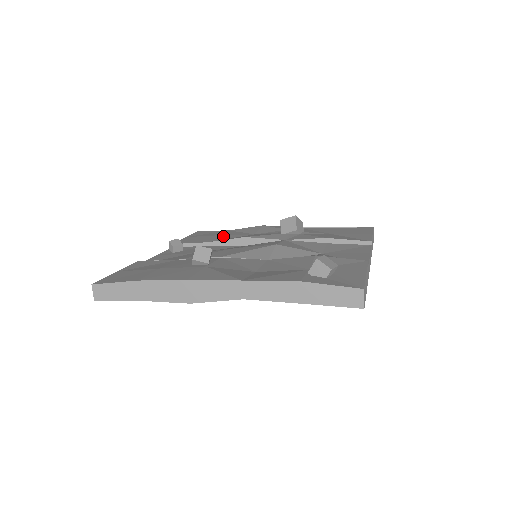
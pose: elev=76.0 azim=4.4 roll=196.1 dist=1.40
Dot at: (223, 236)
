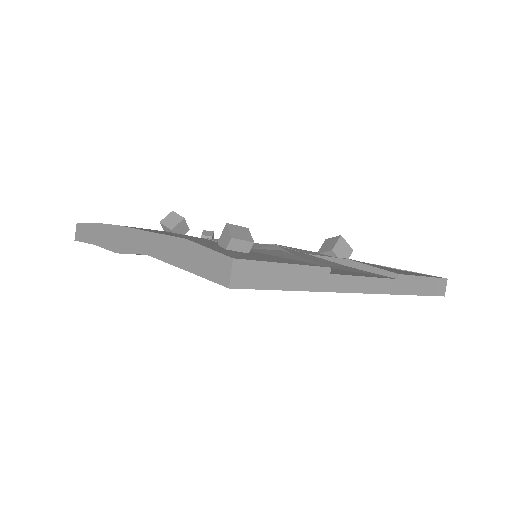
Dot at: occluded
